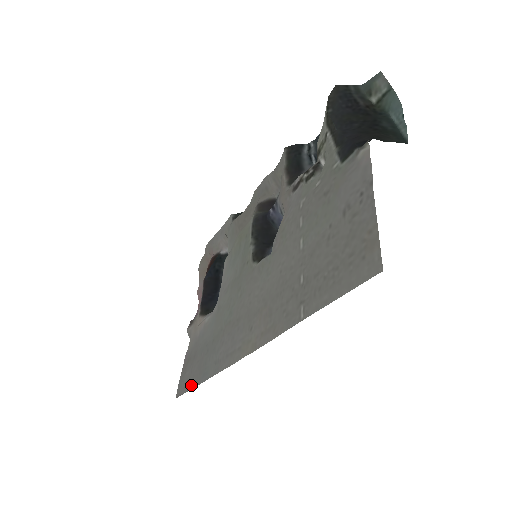
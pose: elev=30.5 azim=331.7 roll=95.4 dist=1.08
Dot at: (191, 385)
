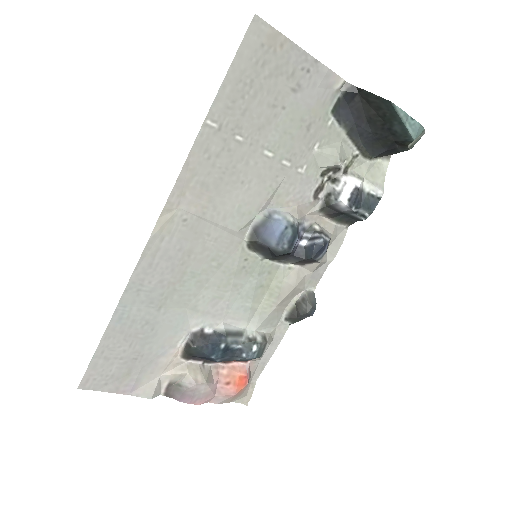
Dot at: (102, 348)
